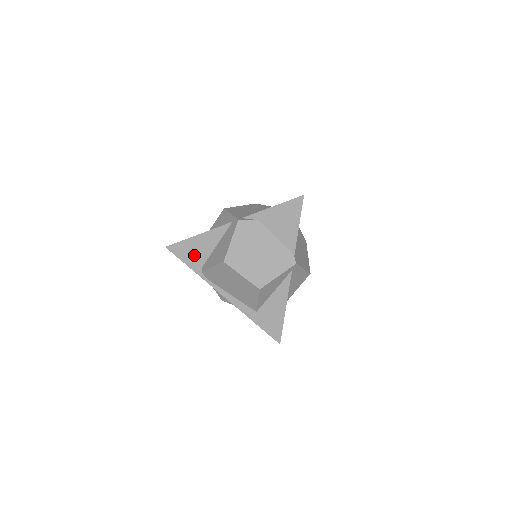
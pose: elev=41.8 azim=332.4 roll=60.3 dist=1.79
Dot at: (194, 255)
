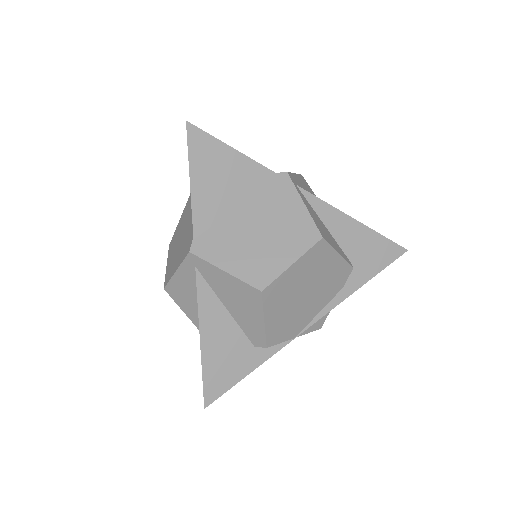
Dot at: occluded
